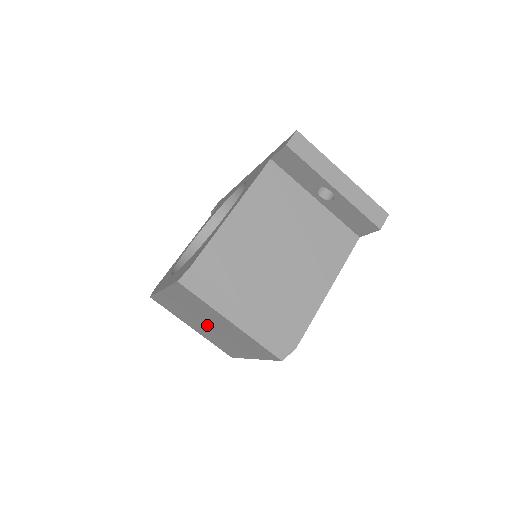
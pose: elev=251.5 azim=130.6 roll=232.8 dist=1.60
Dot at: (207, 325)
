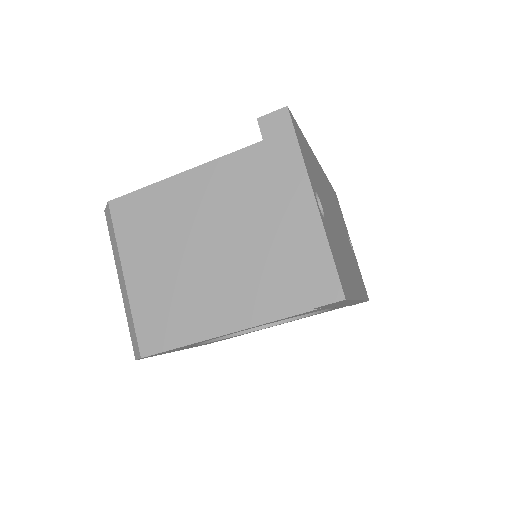
Dot at: occluded
